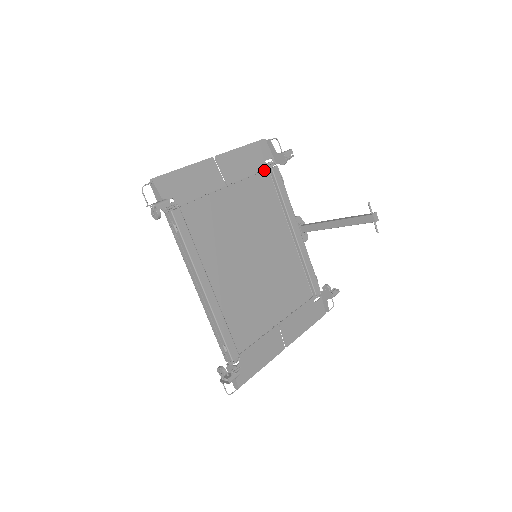
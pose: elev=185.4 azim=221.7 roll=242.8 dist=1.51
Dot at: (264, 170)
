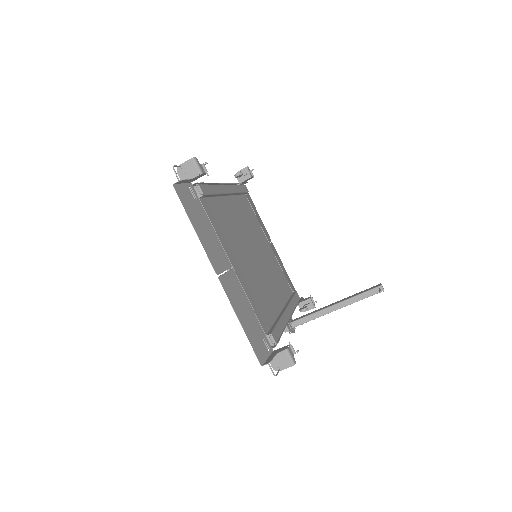
Dot at: occluded
